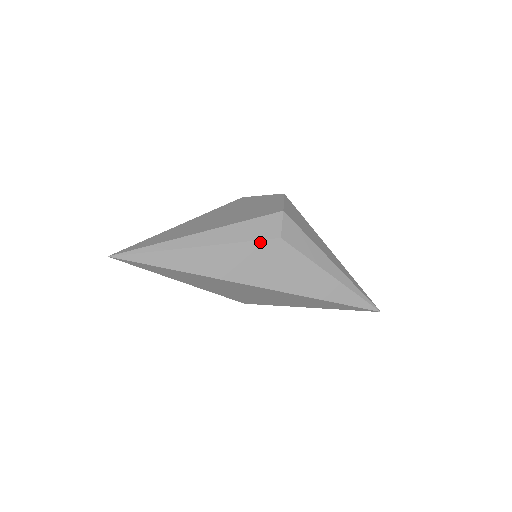
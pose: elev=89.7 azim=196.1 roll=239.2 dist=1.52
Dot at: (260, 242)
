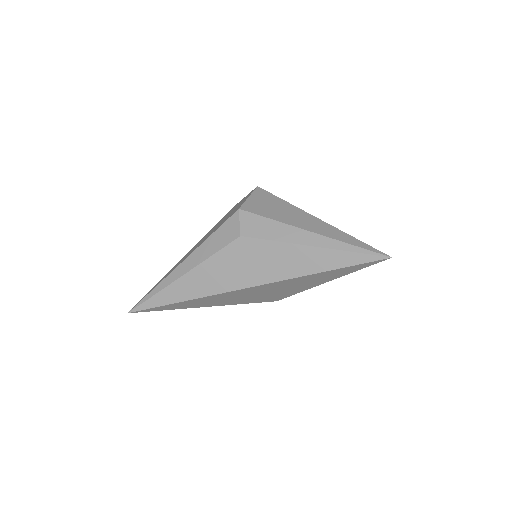
Dot at: (225, 249)
